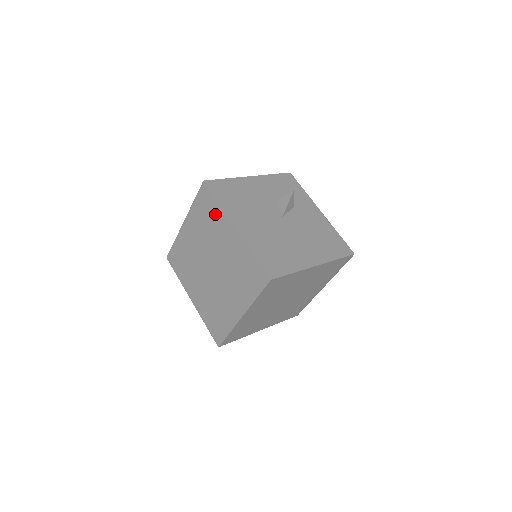
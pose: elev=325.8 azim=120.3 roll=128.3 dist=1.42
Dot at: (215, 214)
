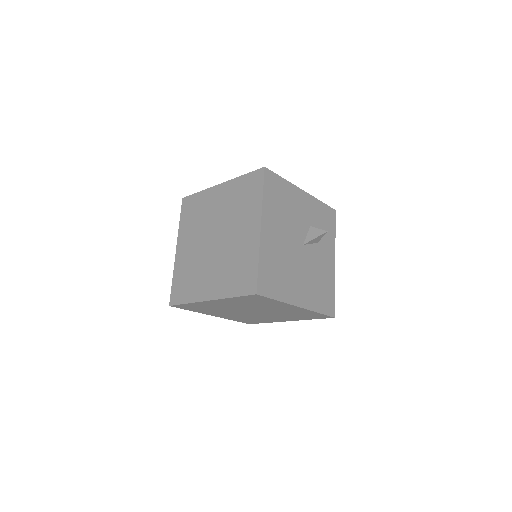
Dot at: (252, 202)
